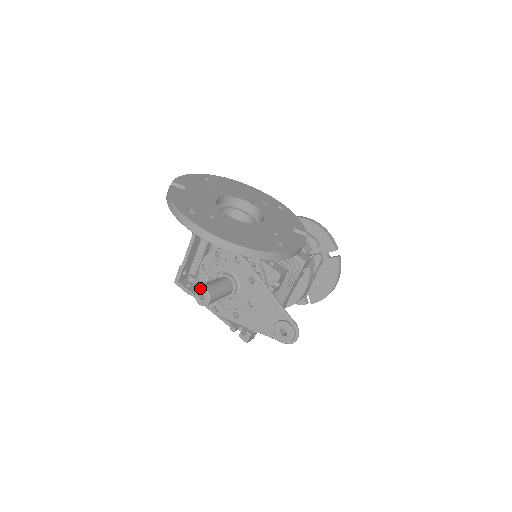
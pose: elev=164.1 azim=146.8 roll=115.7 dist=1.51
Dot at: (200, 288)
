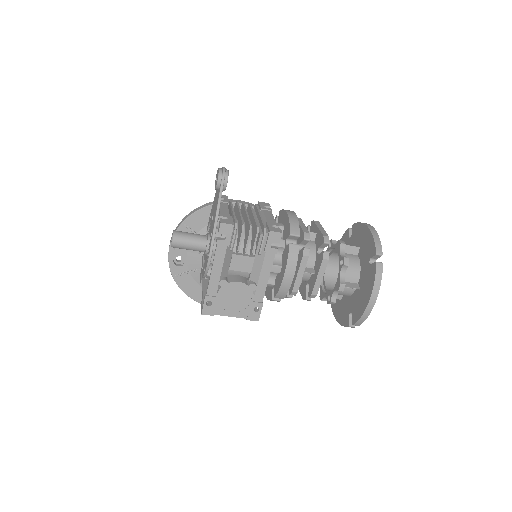
Dot at: (171, 240)
